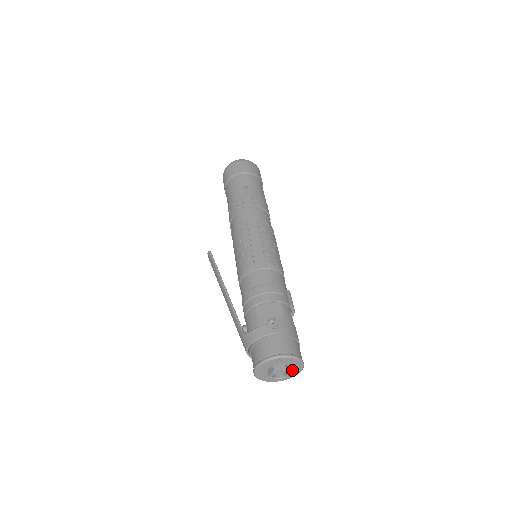
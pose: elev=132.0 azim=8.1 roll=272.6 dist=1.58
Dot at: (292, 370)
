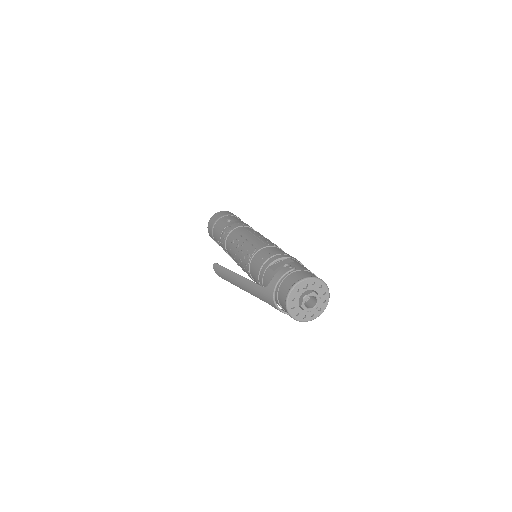
Dot at: (320, 299)
